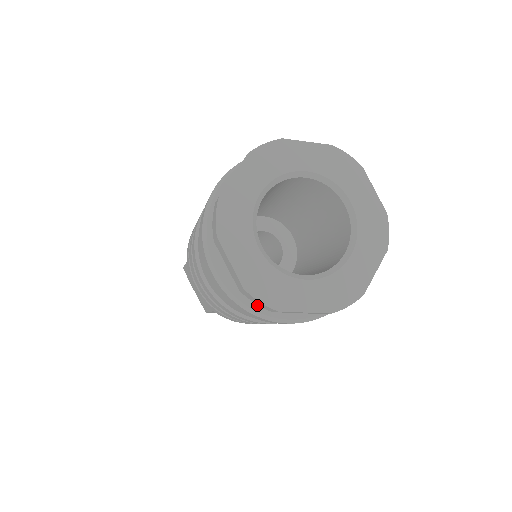
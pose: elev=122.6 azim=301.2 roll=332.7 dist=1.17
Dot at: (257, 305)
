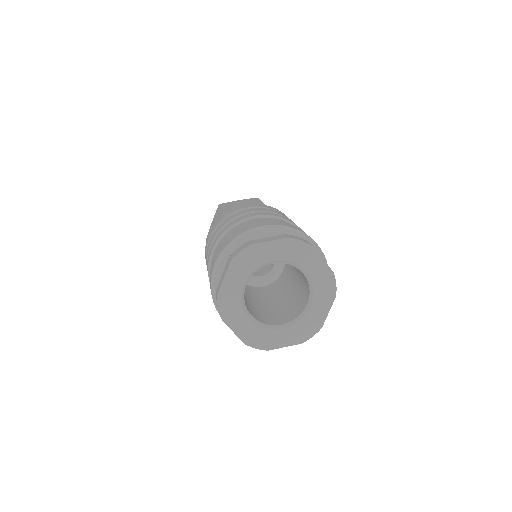
Dot at: occluded
